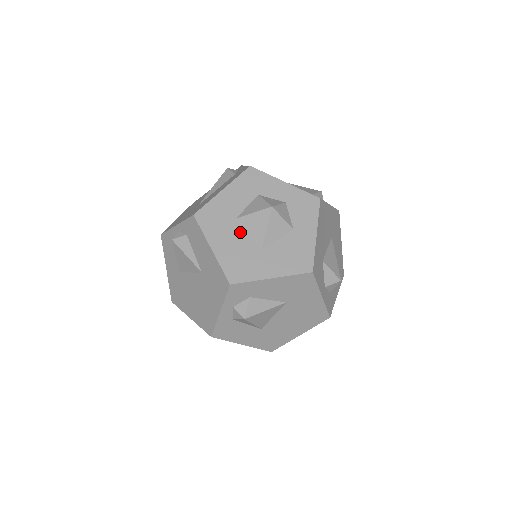
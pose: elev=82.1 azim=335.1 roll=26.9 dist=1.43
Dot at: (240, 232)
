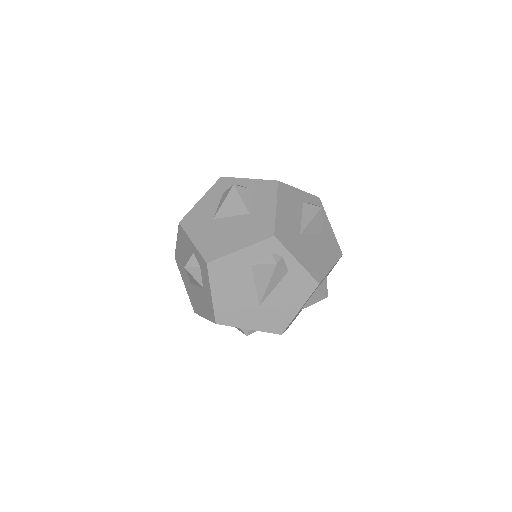
Dot at: occluded
